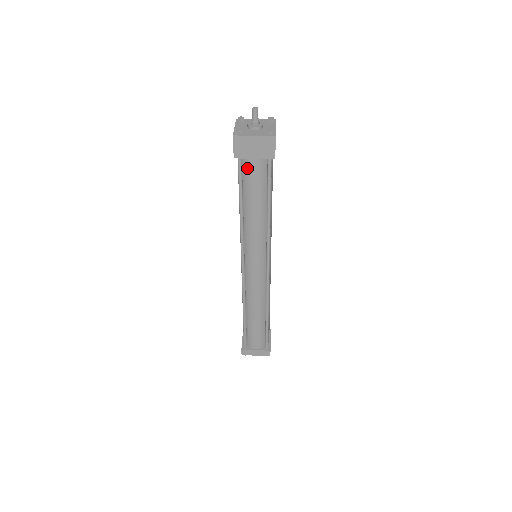
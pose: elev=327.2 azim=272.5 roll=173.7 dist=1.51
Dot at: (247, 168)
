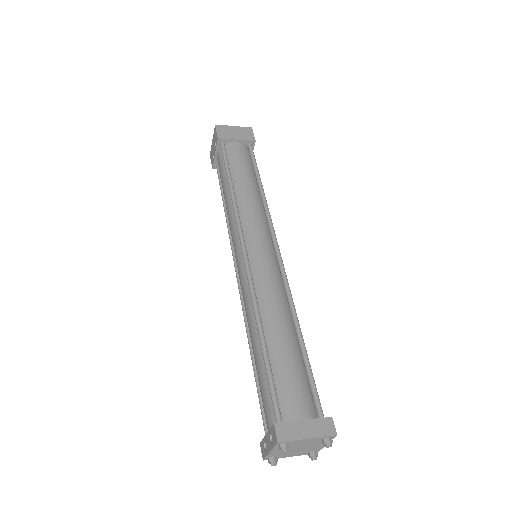
Dot at: (231, 150)
